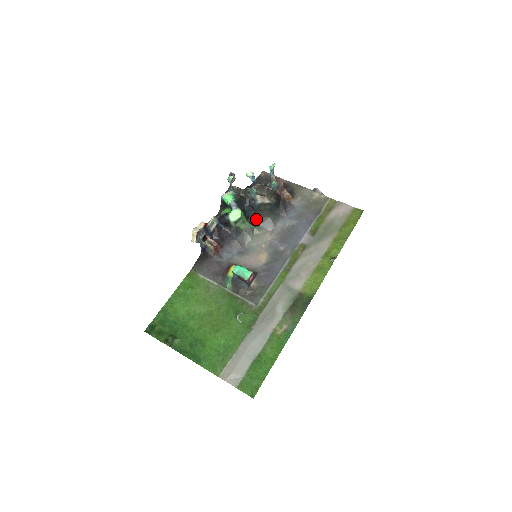
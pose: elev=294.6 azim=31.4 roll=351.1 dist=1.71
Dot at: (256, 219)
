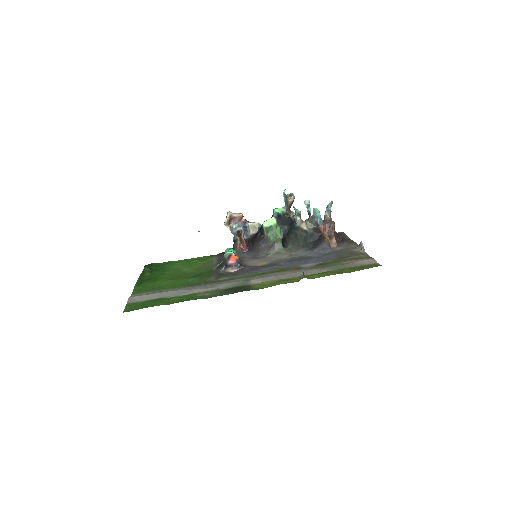
Dot at: (289, 241)
